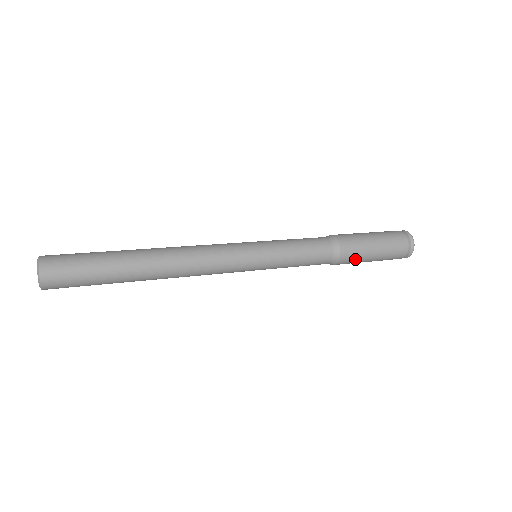
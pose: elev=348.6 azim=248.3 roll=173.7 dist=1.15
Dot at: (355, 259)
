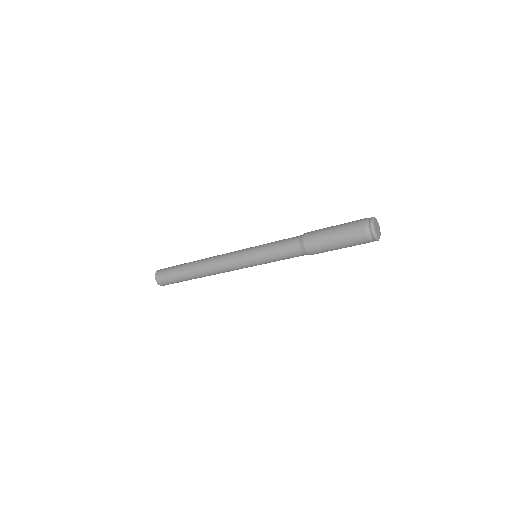
Dot at: (320, 248)
